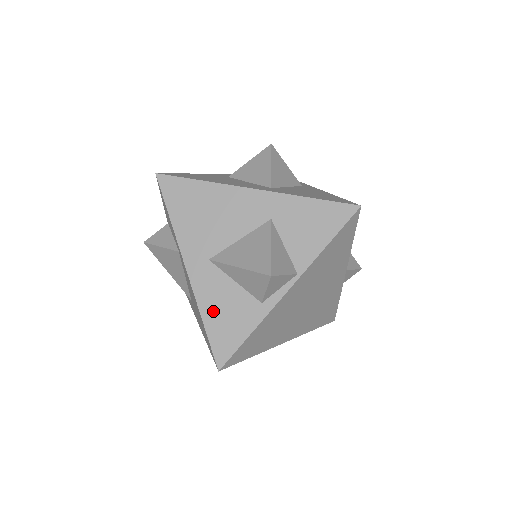
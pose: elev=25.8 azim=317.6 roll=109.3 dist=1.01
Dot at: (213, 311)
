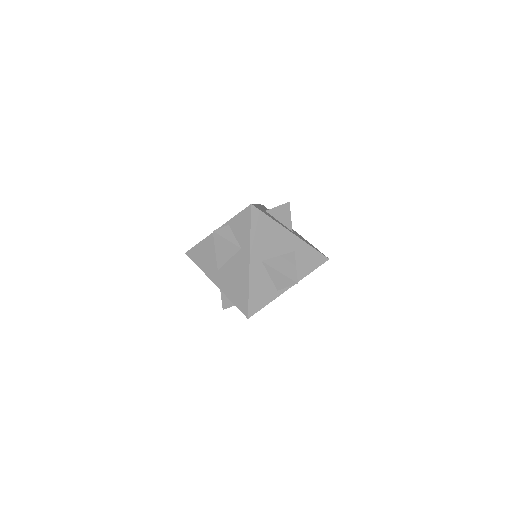
Dot at: (255, 288)
